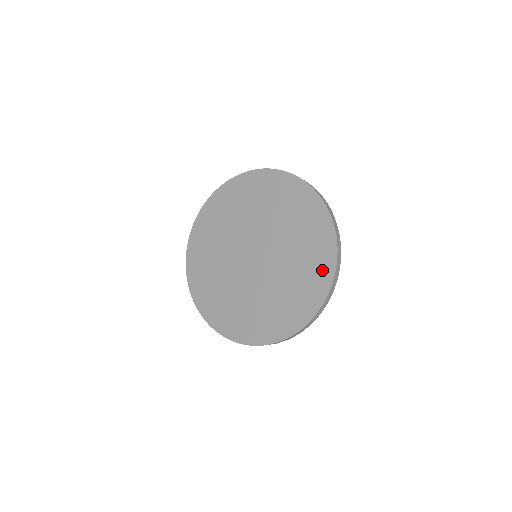
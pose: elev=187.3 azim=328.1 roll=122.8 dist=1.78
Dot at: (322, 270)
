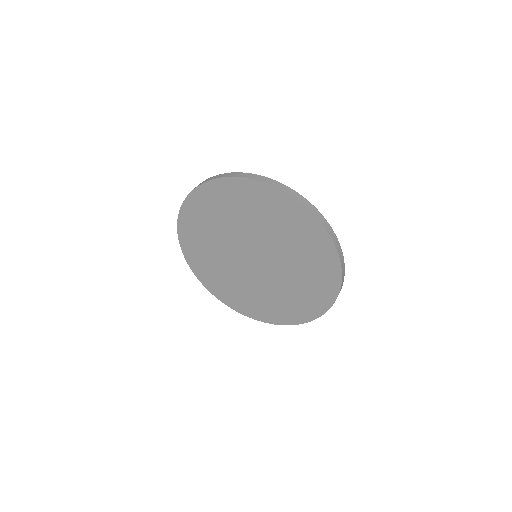
Dot at: (312, 307)
